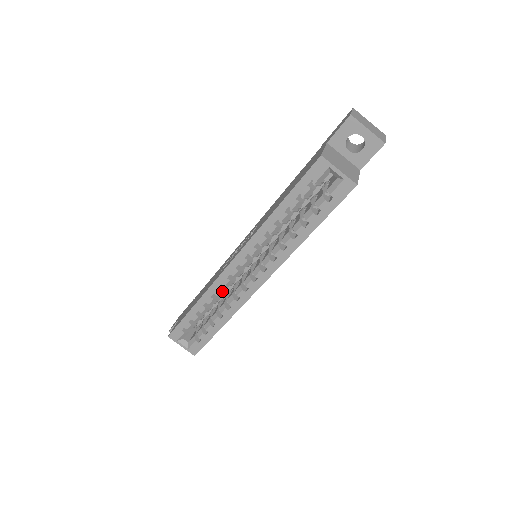
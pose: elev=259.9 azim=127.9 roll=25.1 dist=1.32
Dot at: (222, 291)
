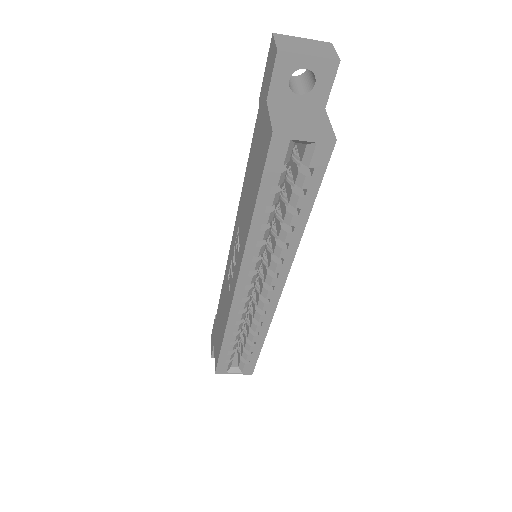
Dot at: (243, 314)
